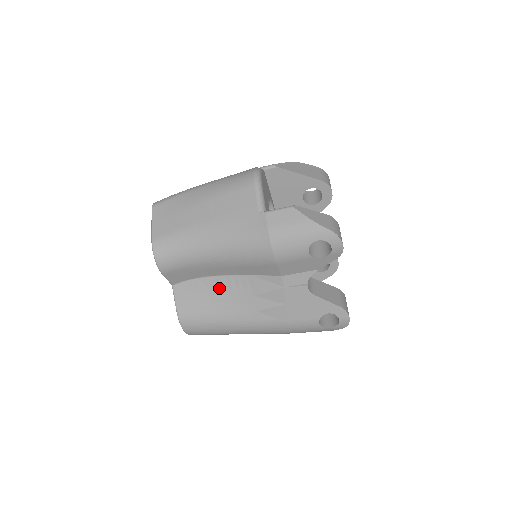
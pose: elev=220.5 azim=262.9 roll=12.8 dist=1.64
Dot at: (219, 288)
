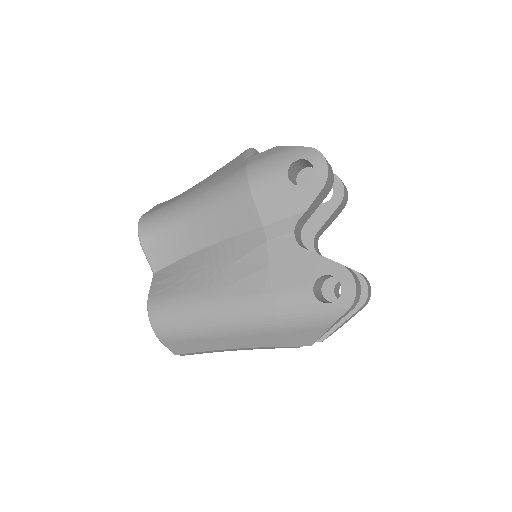
Dot at: (198, 263)
